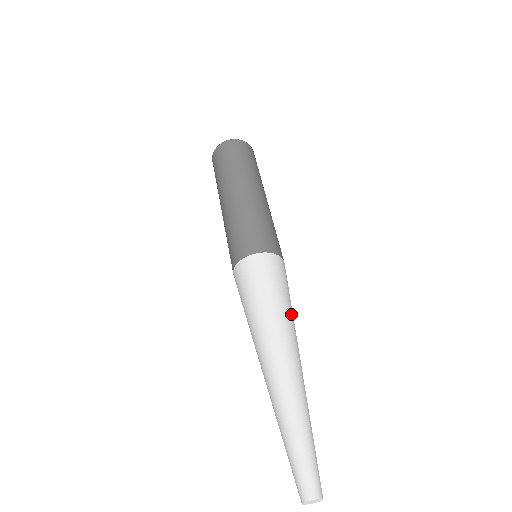
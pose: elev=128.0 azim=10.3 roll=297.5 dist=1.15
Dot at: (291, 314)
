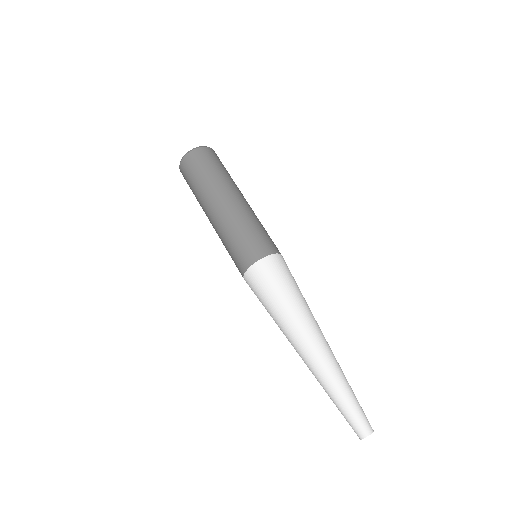
Dot at: occluded
